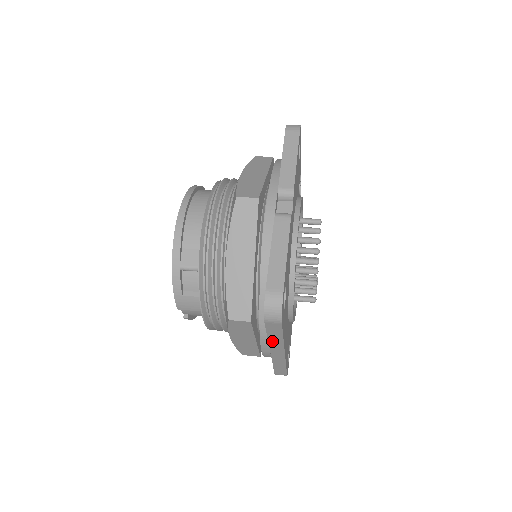
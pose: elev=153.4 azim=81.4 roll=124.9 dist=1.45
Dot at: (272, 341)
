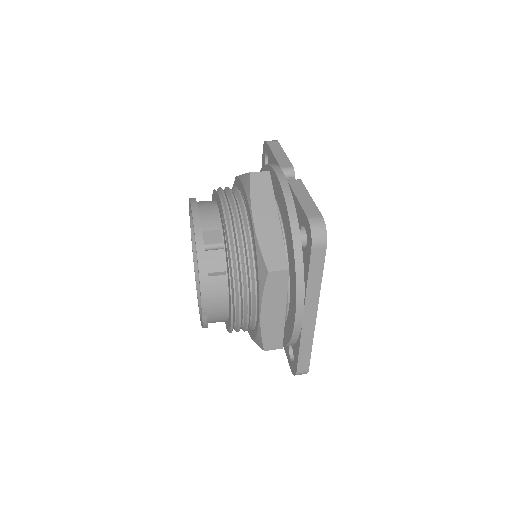
Dot at: (310, 289)
